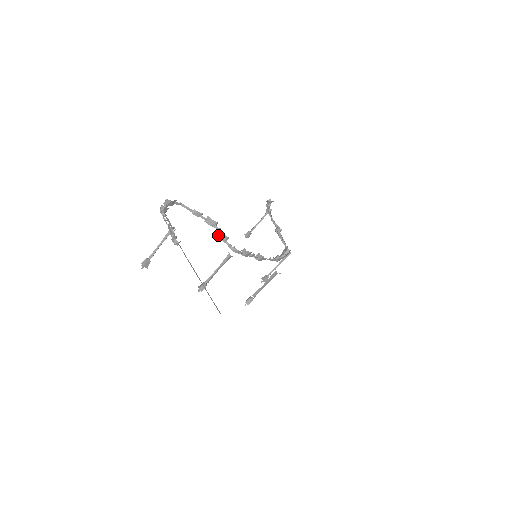
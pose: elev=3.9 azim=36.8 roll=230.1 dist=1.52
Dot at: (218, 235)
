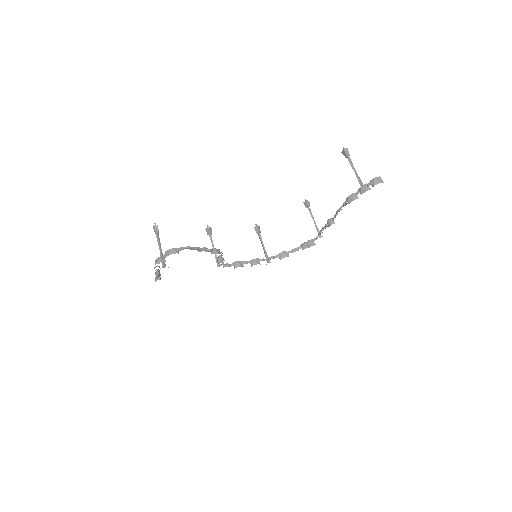
Dot at: (217, 257)
